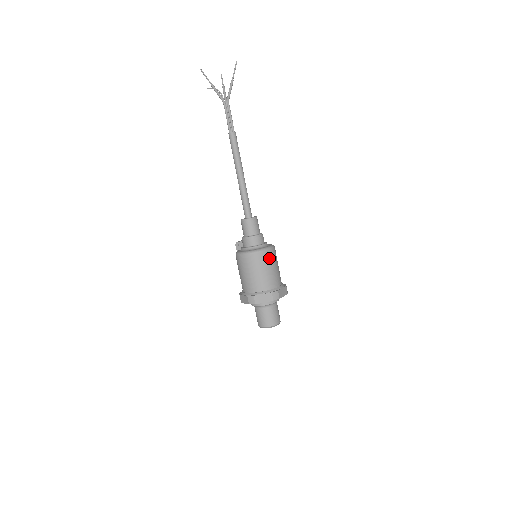
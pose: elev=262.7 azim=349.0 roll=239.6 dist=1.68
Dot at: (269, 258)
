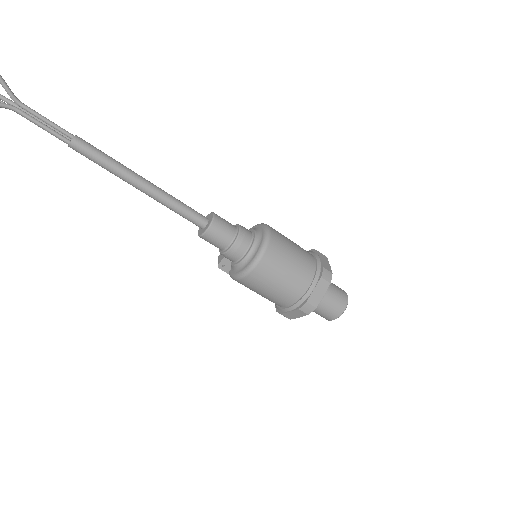
Dot at: (280, 244)
